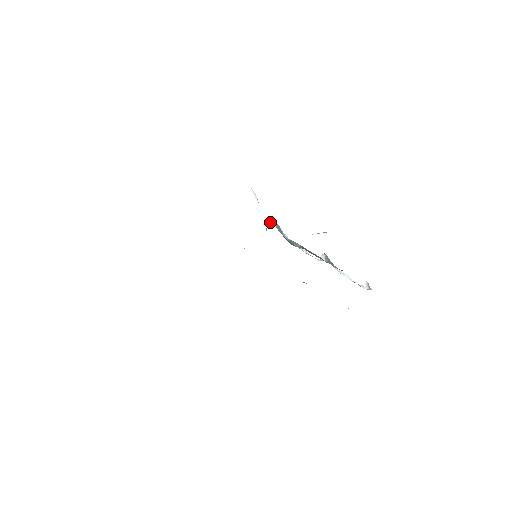
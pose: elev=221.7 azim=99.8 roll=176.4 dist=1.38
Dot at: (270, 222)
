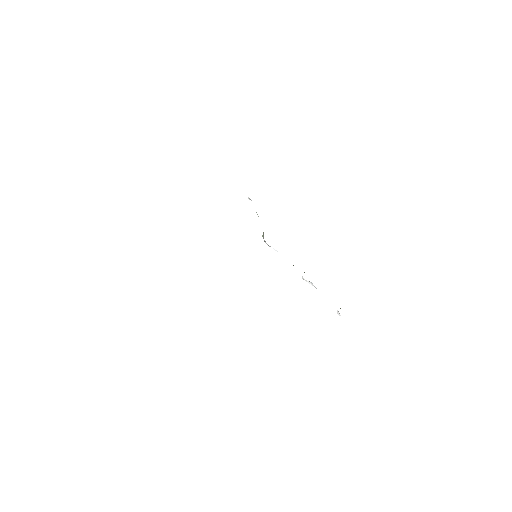
Dot at: occluded
